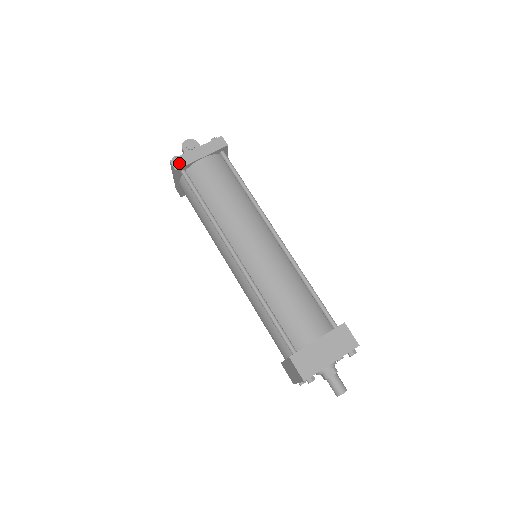
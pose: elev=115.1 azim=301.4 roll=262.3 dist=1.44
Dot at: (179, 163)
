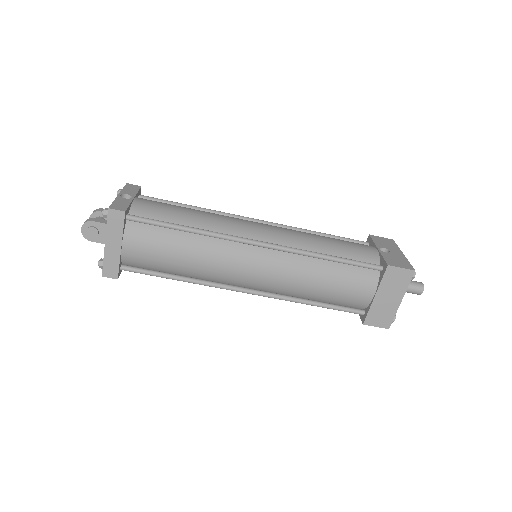
Dot at: (111, 271)
